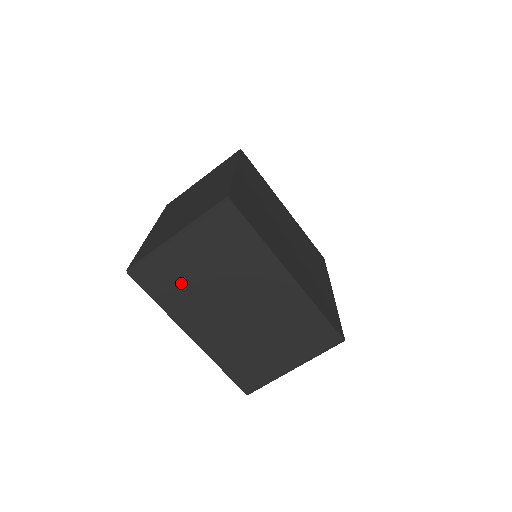
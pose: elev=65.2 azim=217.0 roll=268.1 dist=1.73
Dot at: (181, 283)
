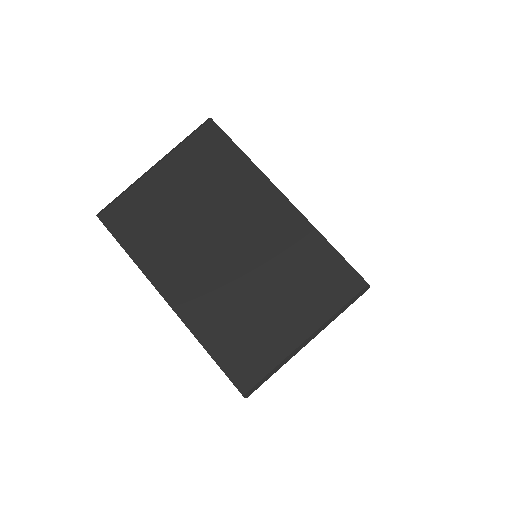
Dot at: (157, 222)
